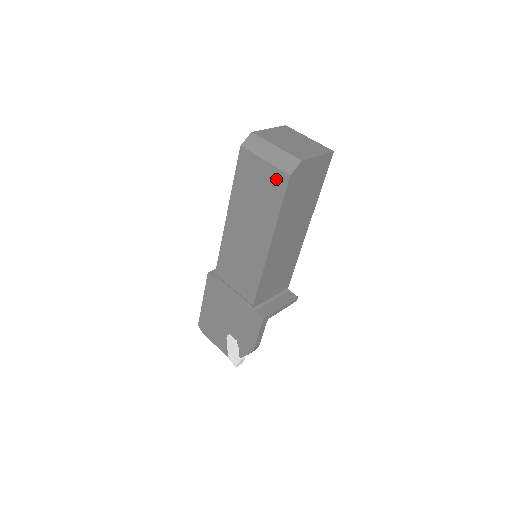
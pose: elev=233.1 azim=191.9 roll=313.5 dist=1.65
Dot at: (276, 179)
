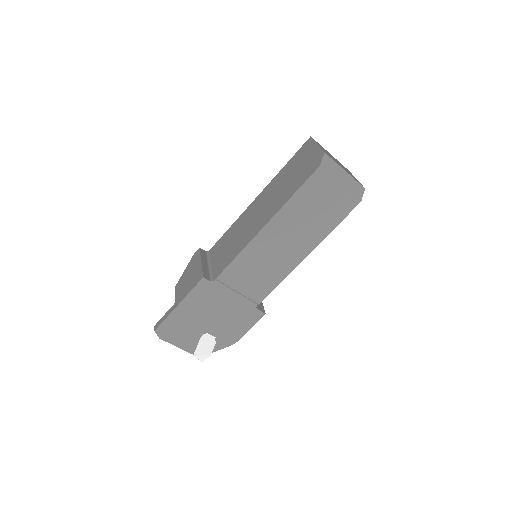
Dot at: (345, 202)
